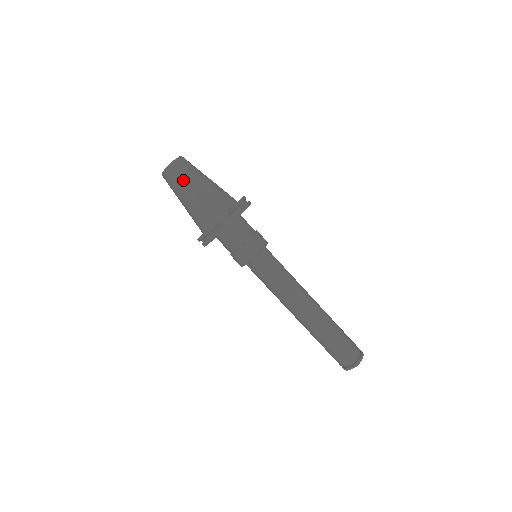
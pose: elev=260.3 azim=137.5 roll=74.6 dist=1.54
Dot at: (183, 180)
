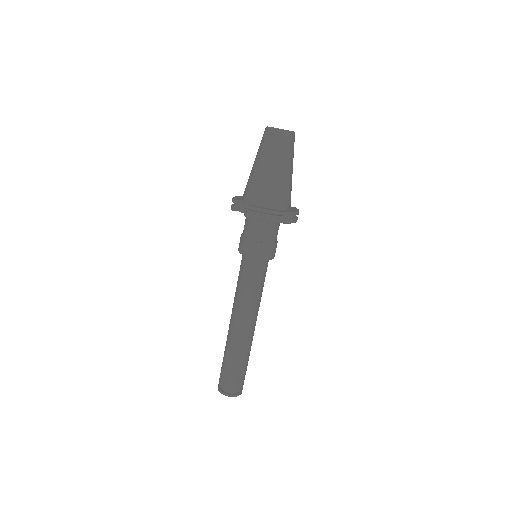
Dot at: (285, 153)
